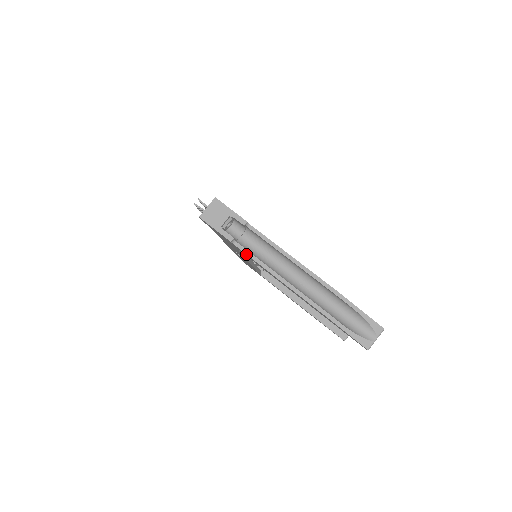
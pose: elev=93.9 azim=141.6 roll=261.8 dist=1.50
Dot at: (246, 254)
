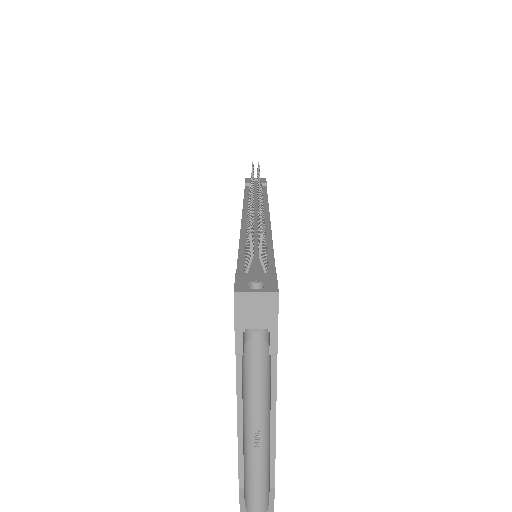
Dot at: (236, 374)
